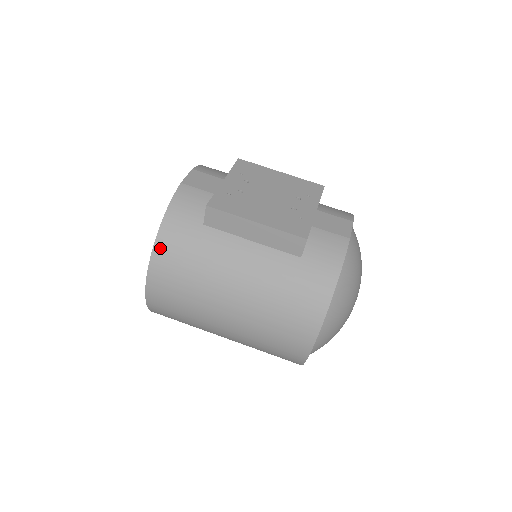
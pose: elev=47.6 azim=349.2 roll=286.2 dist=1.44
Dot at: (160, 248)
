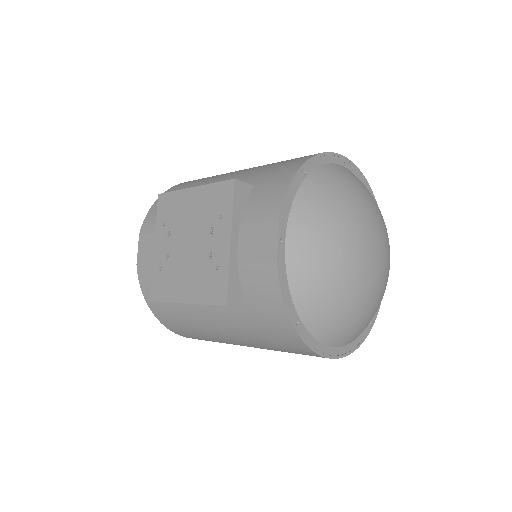
Dot at: (168, 326)
